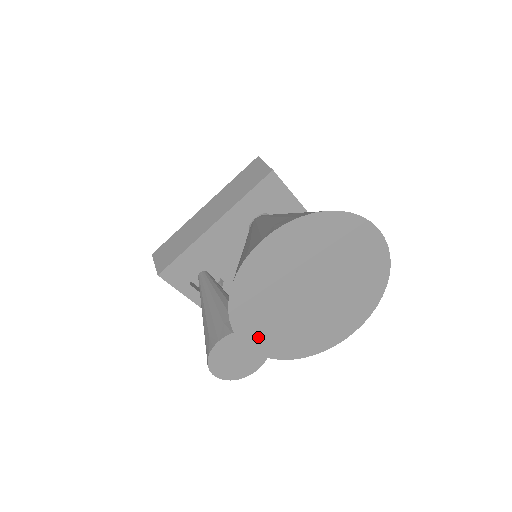
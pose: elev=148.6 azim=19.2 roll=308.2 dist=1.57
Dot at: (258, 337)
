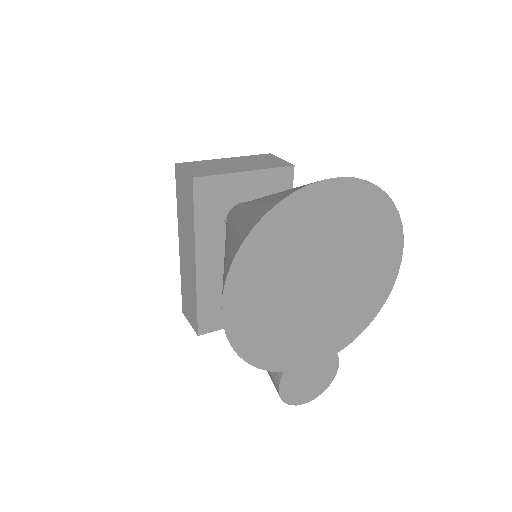
Dot at: (310, 353)
